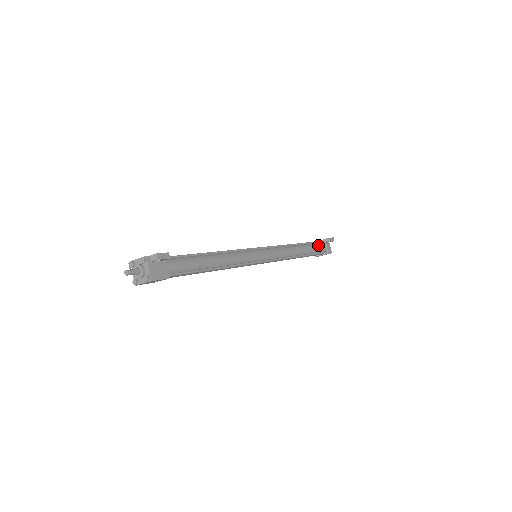
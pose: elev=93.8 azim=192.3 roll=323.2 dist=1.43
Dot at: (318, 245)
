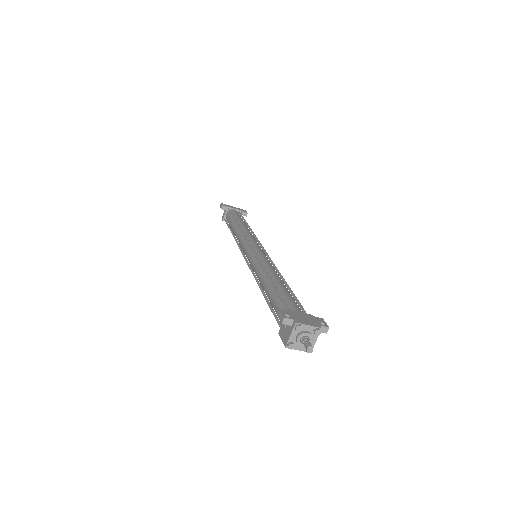
Dot at: occluded
